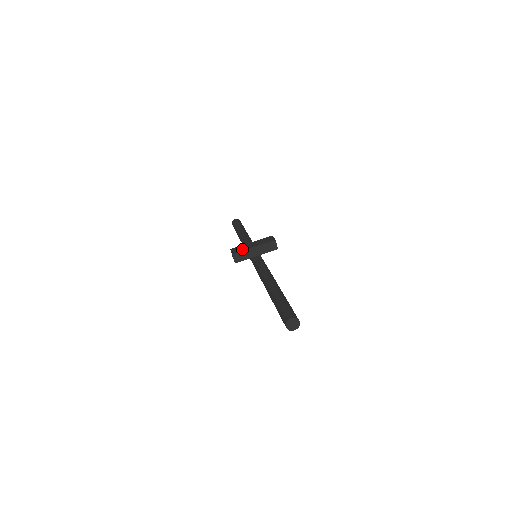
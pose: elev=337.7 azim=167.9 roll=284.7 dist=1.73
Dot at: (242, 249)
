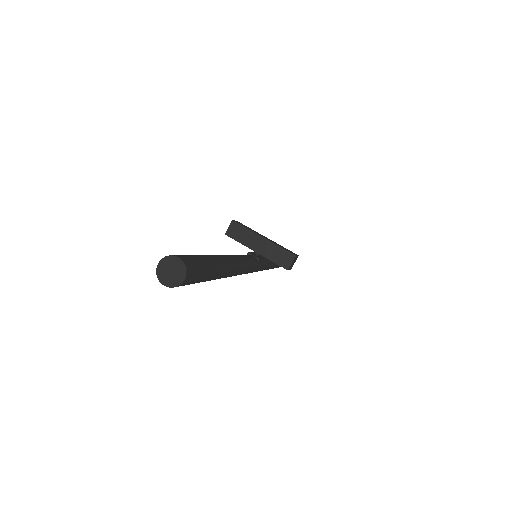
Dot at: (249, 228)
